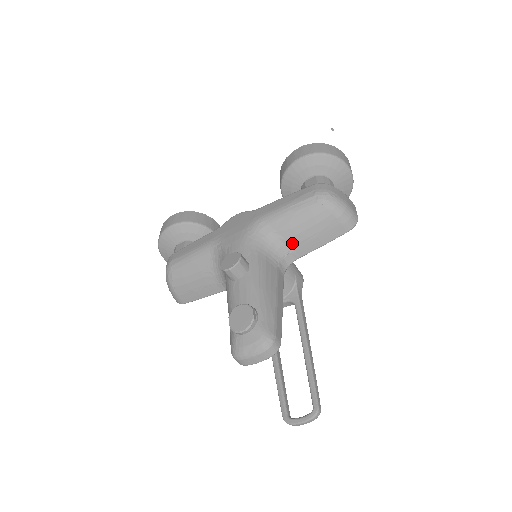
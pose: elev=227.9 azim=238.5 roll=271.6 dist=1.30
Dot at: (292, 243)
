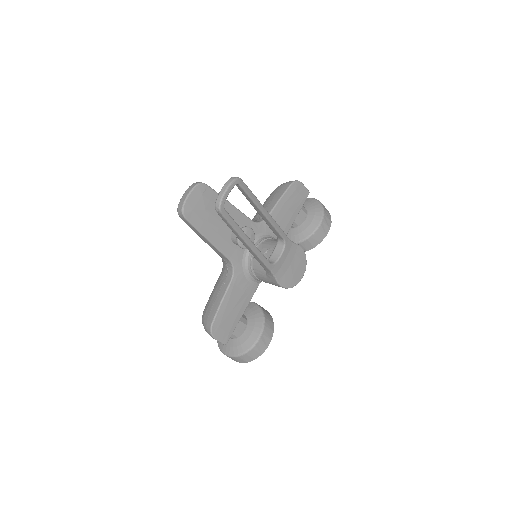
Dot at: occluded
